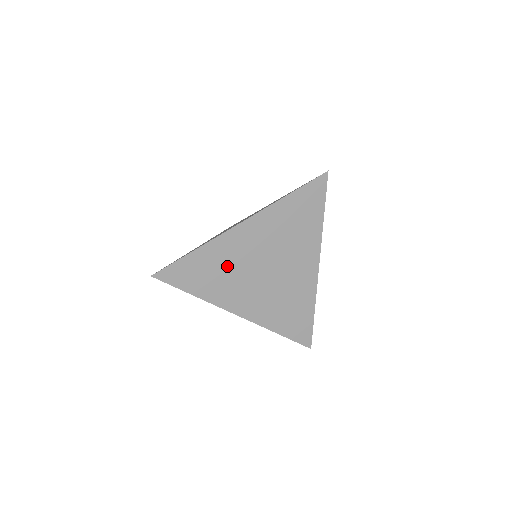
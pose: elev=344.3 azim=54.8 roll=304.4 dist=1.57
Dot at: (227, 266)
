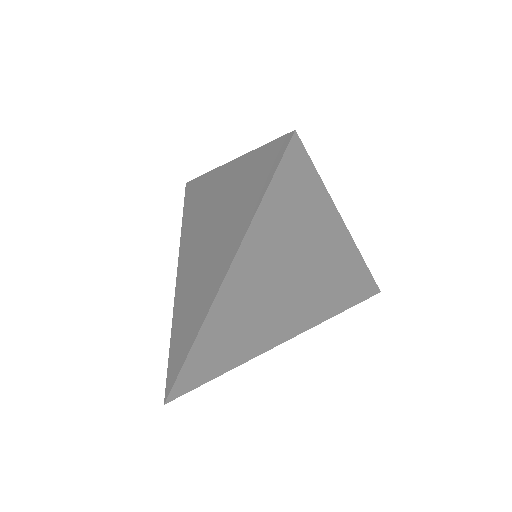
Dot at: (239, 327)
